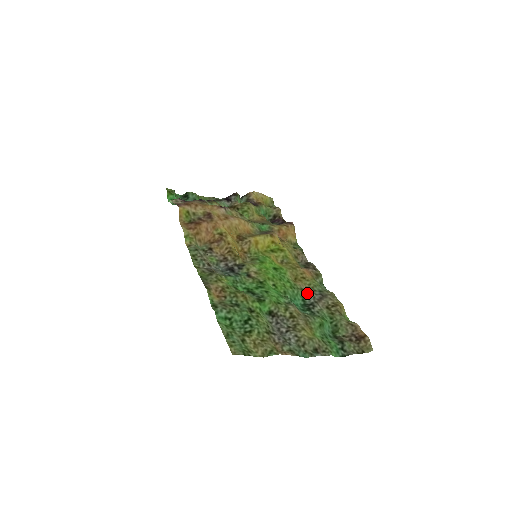
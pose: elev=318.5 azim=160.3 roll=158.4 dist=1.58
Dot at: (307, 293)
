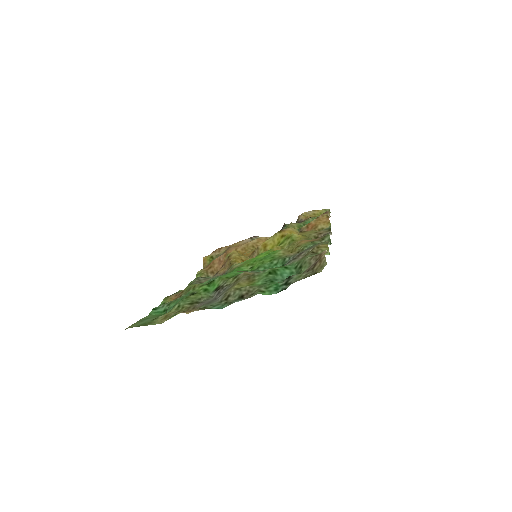
Dot at: (289, 257)
